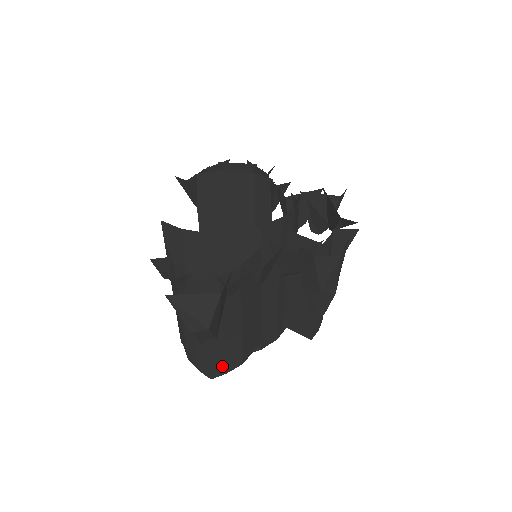
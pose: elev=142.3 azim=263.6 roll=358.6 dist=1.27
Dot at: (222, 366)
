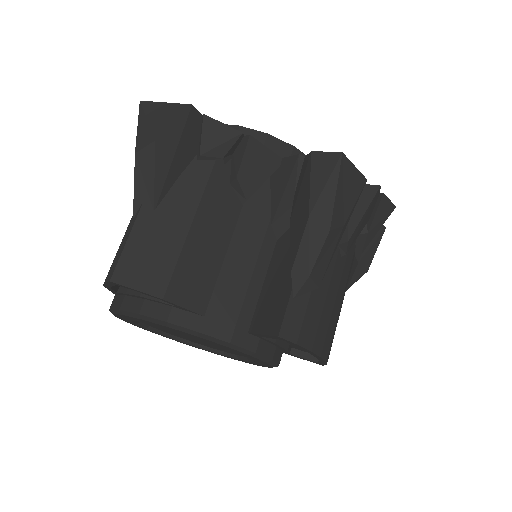
Dot at: (136, 268)
